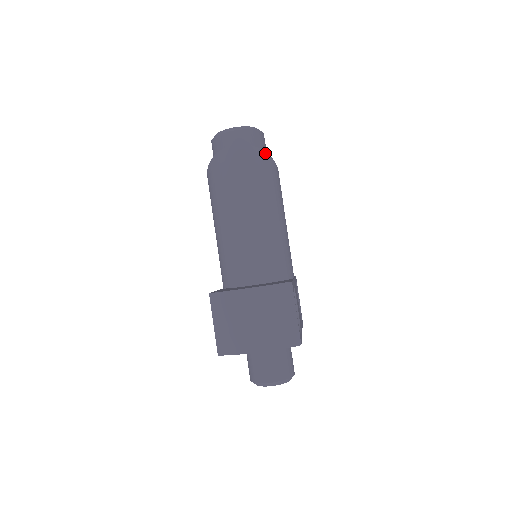
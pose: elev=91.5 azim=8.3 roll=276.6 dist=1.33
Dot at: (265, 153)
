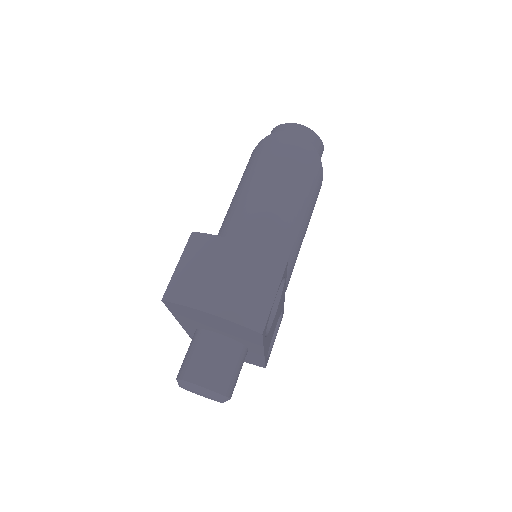
Dot at: (318, 156)
